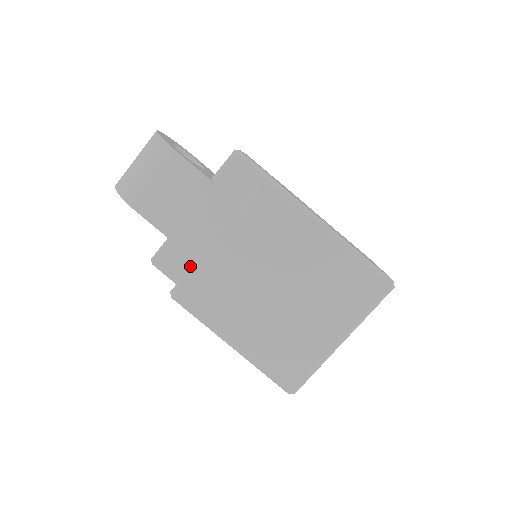
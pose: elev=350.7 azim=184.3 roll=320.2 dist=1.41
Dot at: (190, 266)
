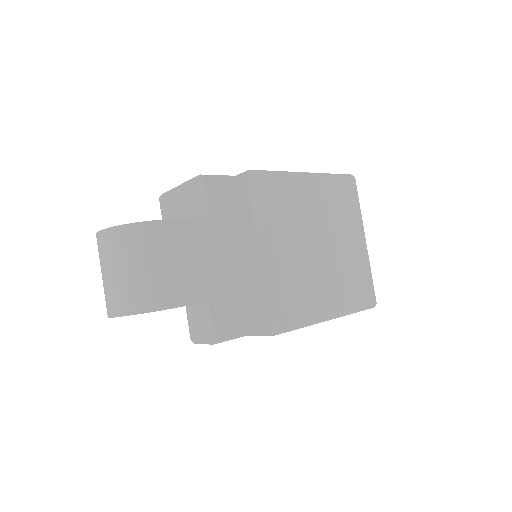
Dot at: (240, 309)
